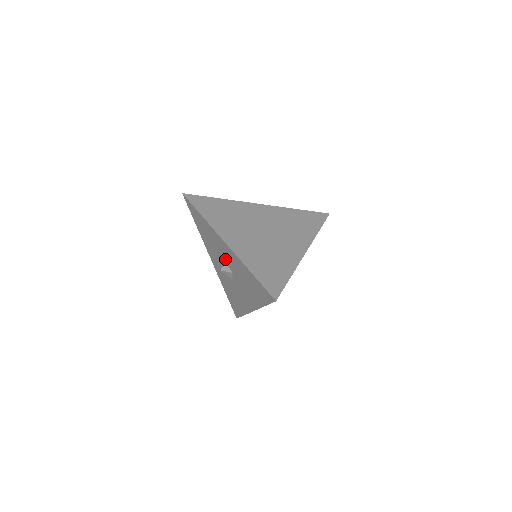
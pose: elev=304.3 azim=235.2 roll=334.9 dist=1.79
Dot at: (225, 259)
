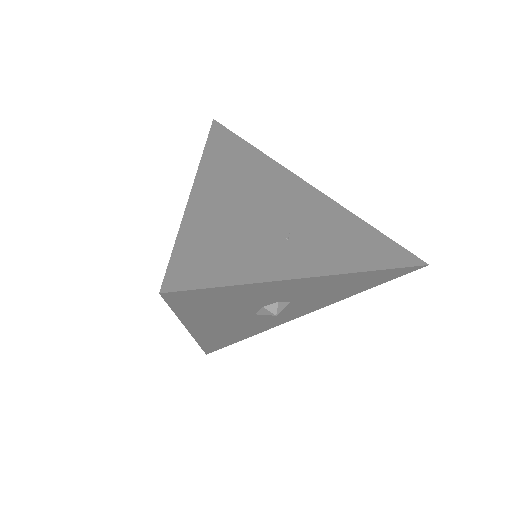
Dot at: occluded
